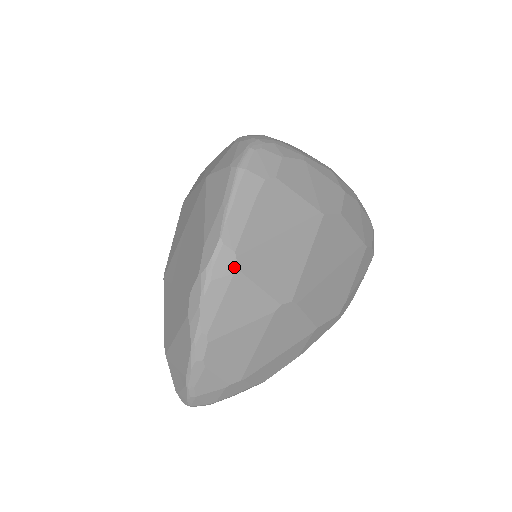
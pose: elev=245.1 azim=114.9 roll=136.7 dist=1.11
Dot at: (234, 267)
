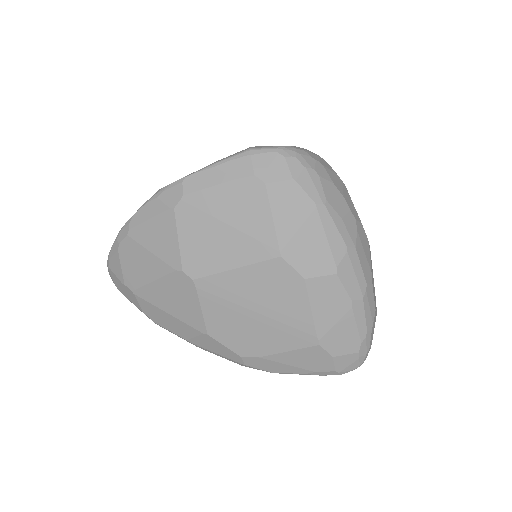
Dot at: (174, 204)
